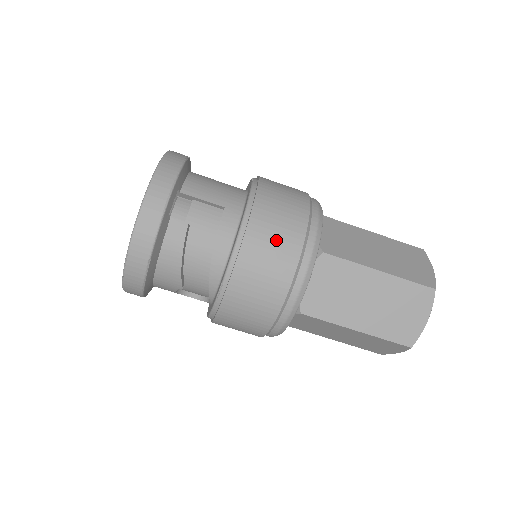
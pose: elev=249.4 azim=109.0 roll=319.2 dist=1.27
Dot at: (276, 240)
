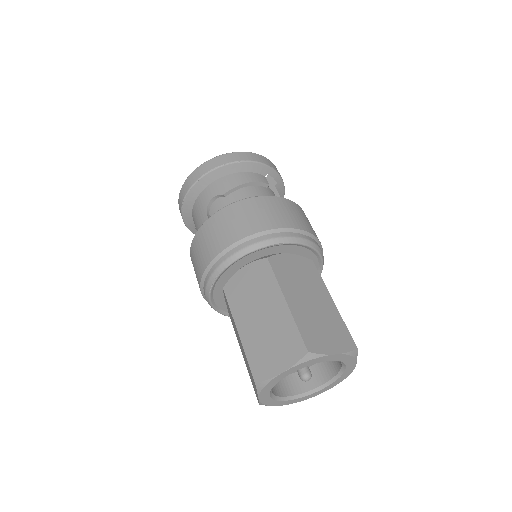
Dot at: (304, 219)
